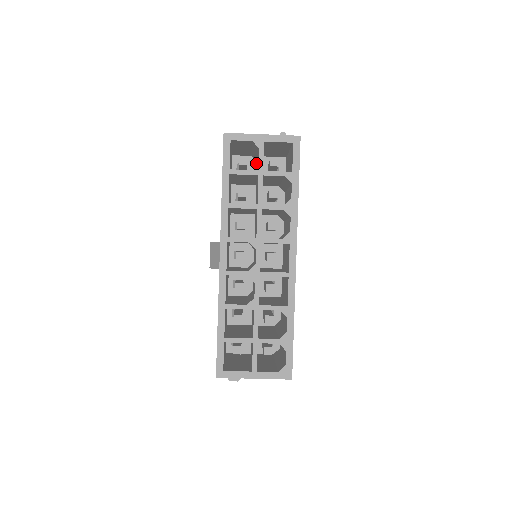
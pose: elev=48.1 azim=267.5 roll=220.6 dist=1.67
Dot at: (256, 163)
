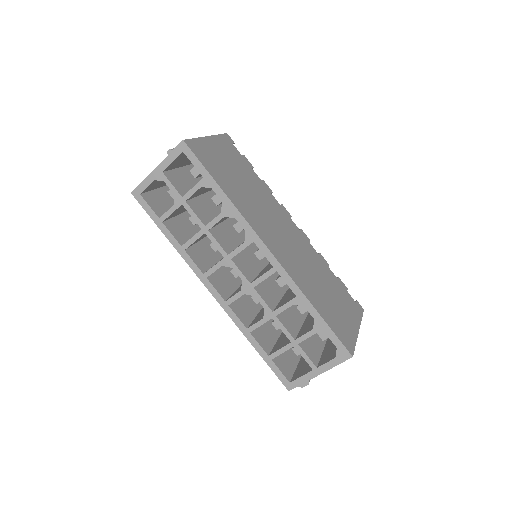
Dot at: occluded
